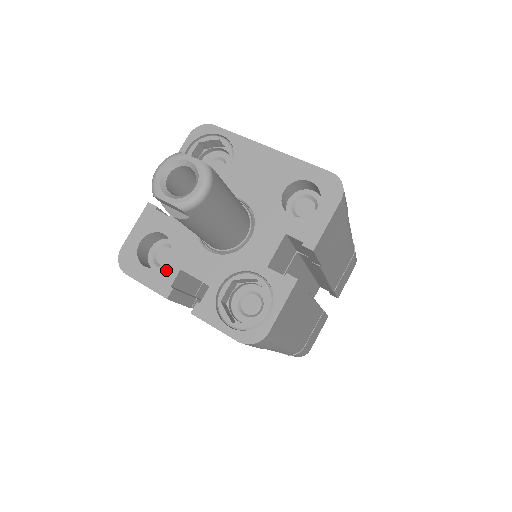
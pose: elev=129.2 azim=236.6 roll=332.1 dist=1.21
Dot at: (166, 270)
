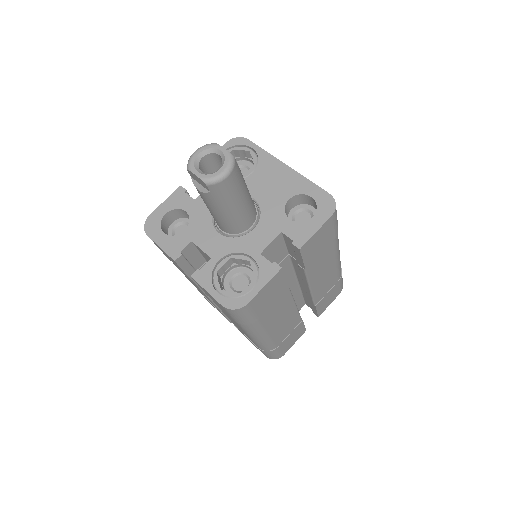
Dot at: (180, 239)
